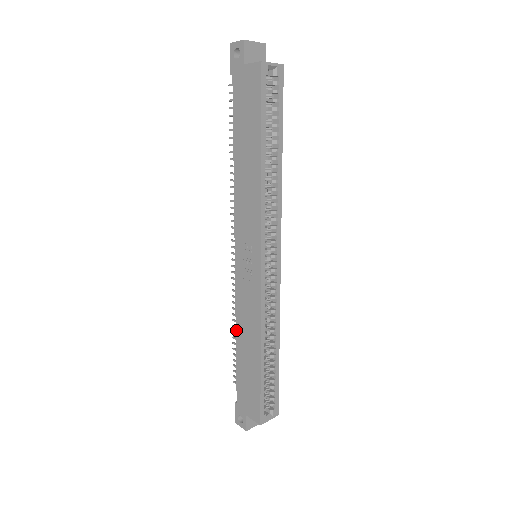
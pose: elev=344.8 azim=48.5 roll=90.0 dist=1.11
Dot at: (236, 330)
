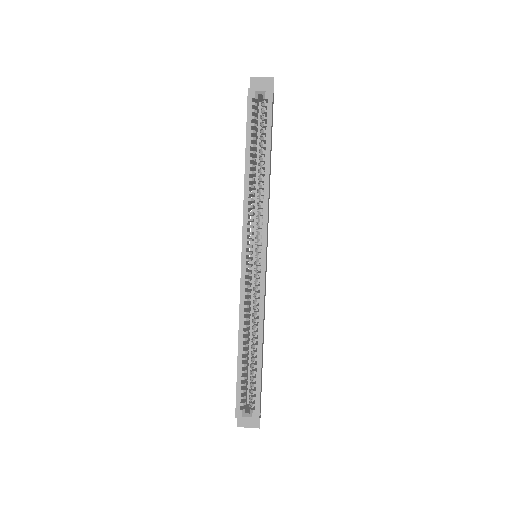
Dot at: occluded
